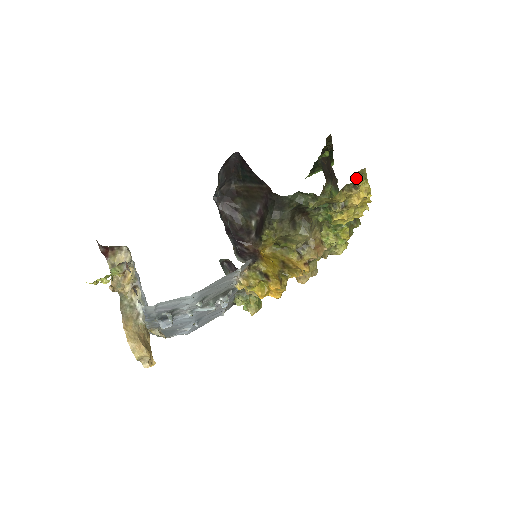
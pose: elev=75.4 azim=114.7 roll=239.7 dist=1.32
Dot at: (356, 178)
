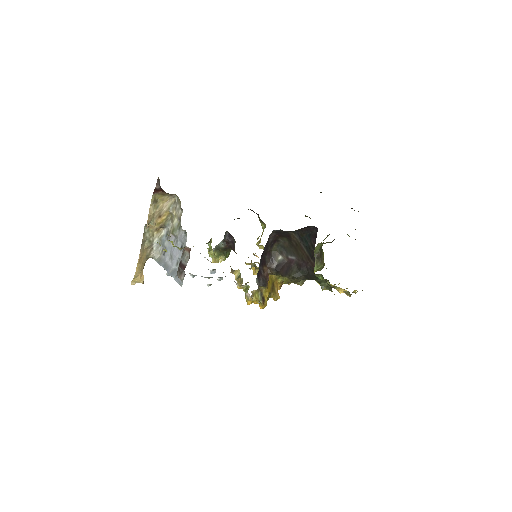
Dot at: (356, 292)
